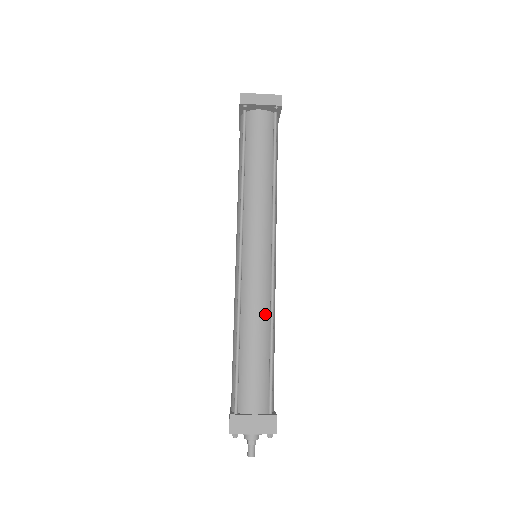
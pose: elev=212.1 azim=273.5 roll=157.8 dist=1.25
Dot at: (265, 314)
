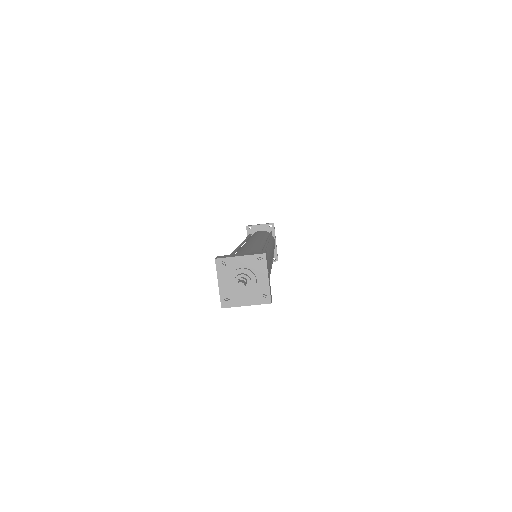
Dot at: (259, 246)
